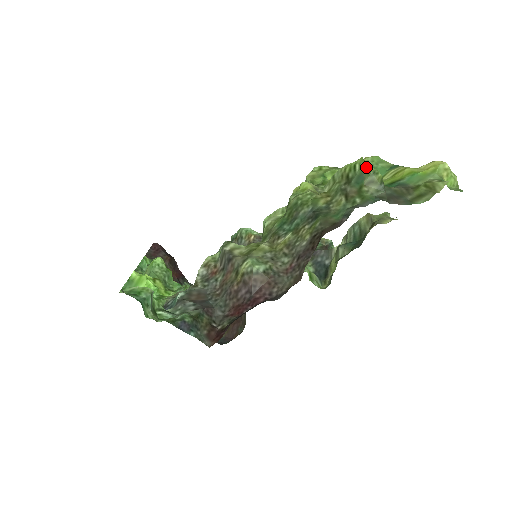
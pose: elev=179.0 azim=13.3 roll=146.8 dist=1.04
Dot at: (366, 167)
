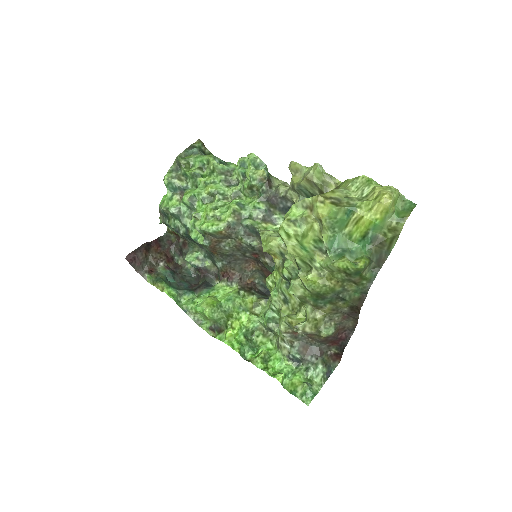
Dot at: (359, 269)
